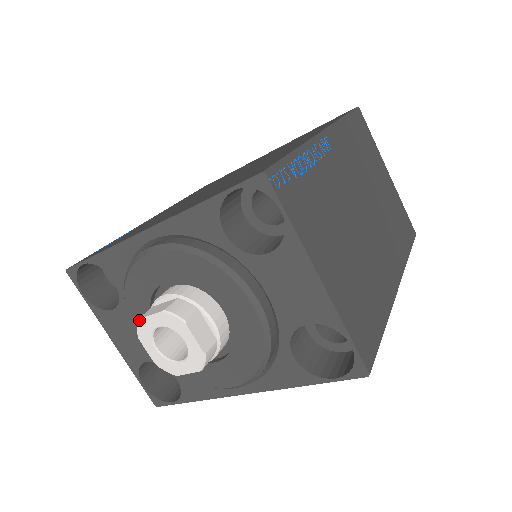
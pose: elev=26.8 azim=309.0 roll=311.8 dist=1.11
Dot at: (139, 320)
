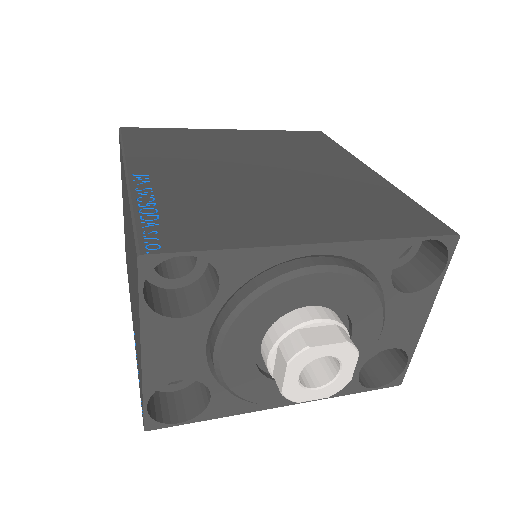
Dot at: (308, 348)
